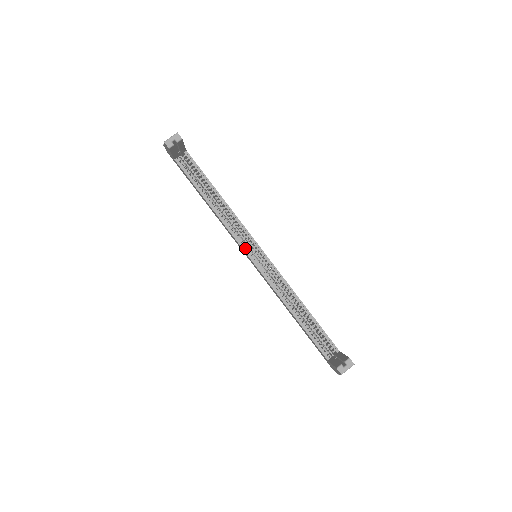
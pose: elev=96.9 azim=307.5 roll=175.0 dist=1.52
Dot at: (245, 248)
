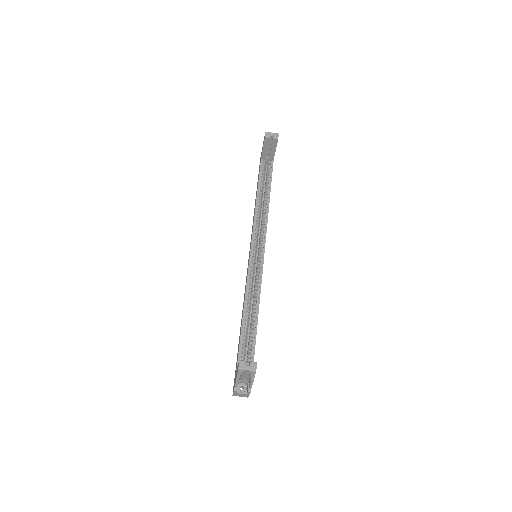
Dot at: (254, 241)
